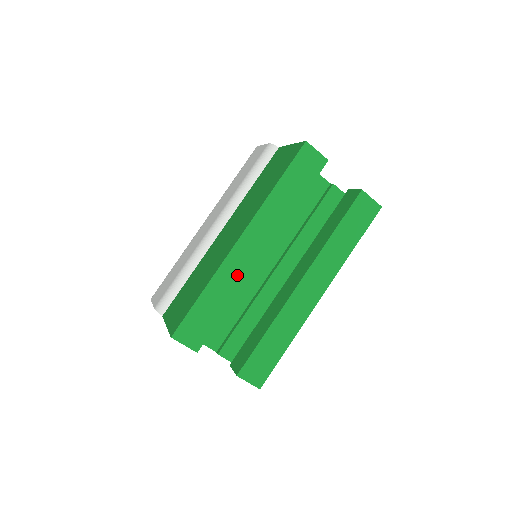
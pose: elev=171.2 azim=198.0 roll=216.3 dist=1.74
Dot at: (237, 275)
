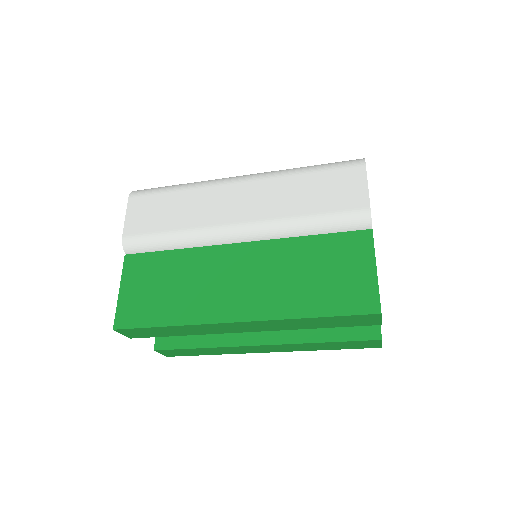
Dot at: (210, 330)
